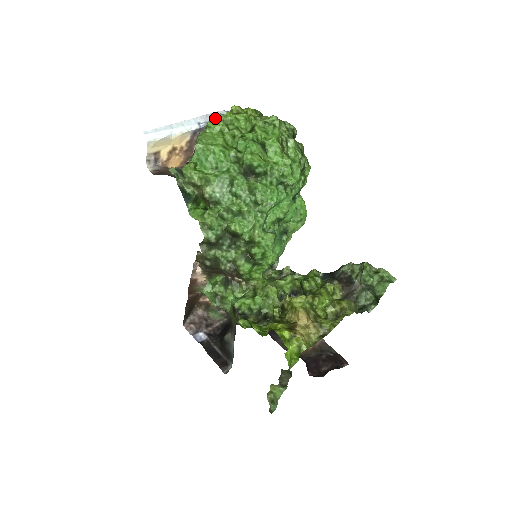
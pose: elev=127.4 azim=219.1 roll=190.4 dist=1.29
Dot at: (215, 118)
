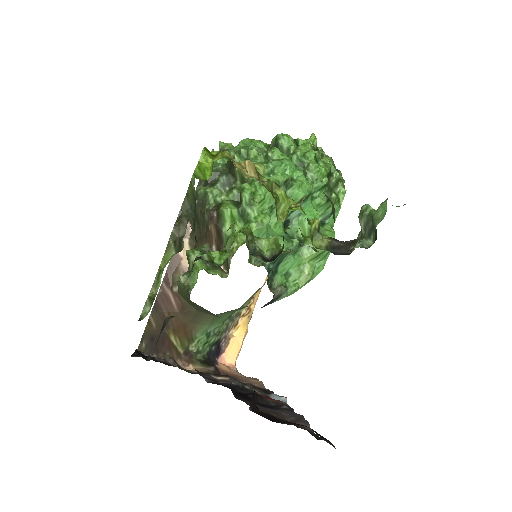
Dot at: occluded
